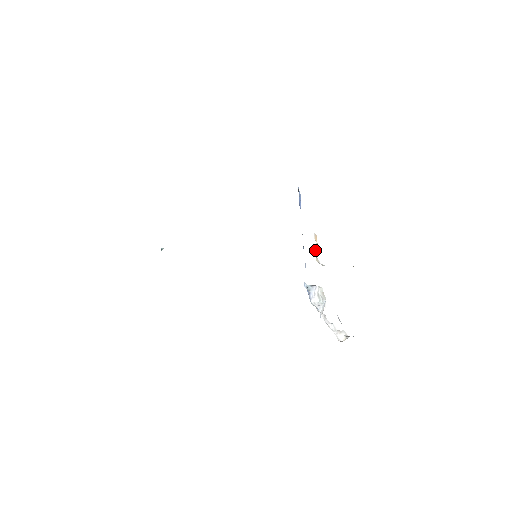
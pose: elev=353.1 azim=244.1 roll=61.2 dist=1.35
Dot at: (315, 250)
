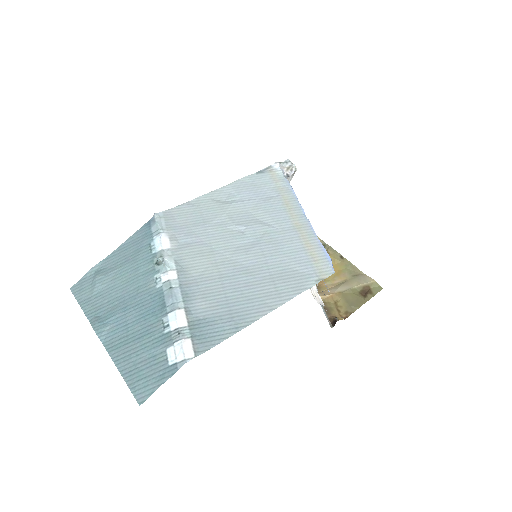
Dot at: occluded
